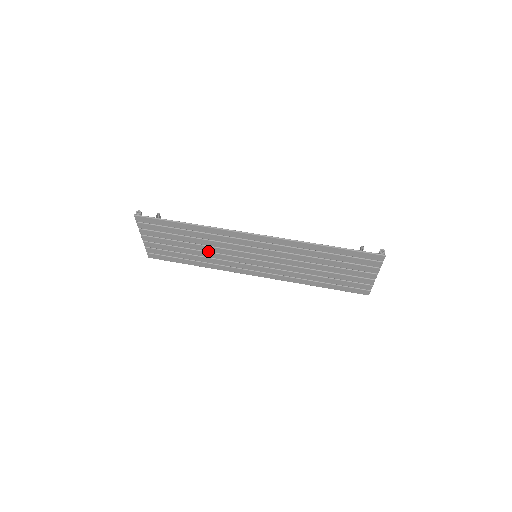
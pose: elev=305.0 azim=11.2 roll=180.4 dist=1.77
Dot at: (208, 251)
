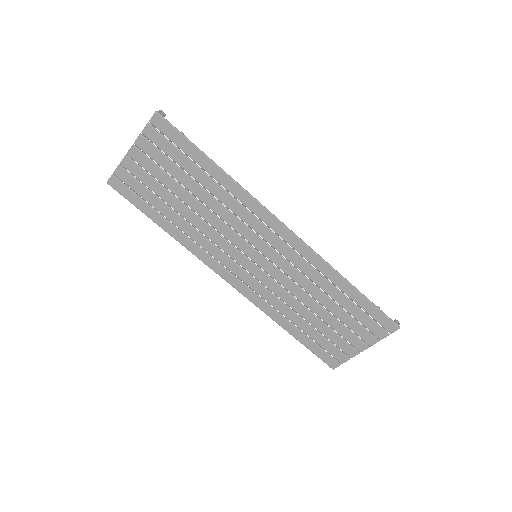
Dot at: (203, 217)
